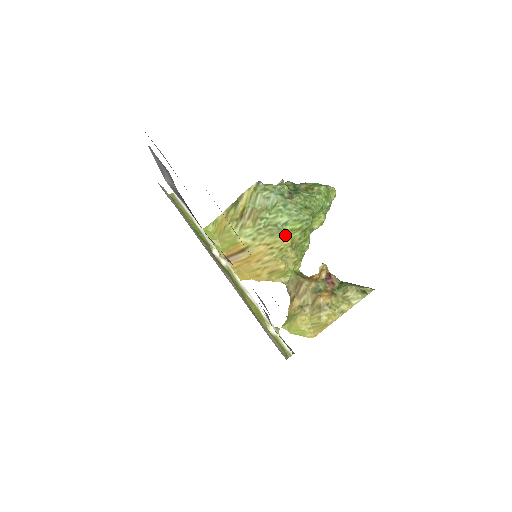
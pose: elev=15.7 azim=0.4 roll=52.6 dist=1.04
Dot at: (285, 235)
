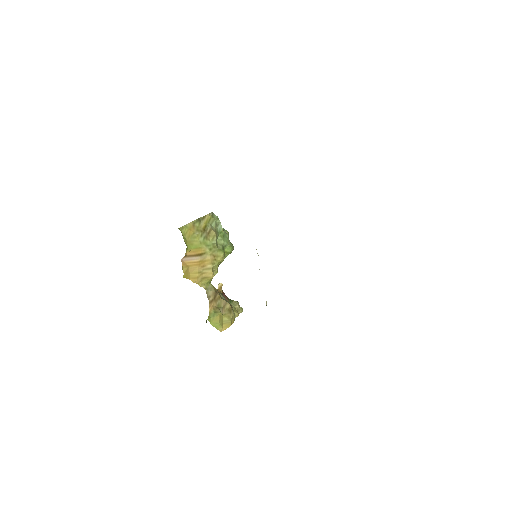
Dot at: (224, 254)
